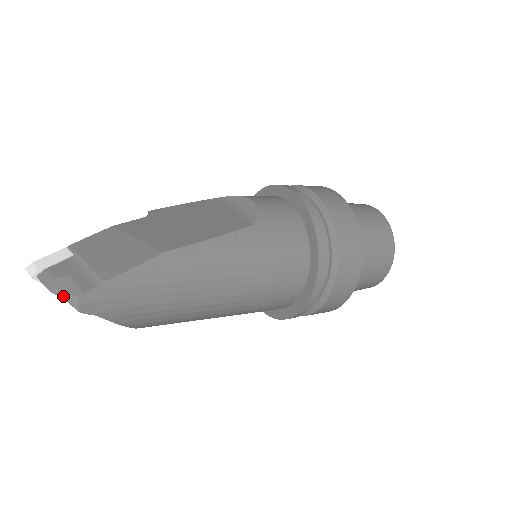
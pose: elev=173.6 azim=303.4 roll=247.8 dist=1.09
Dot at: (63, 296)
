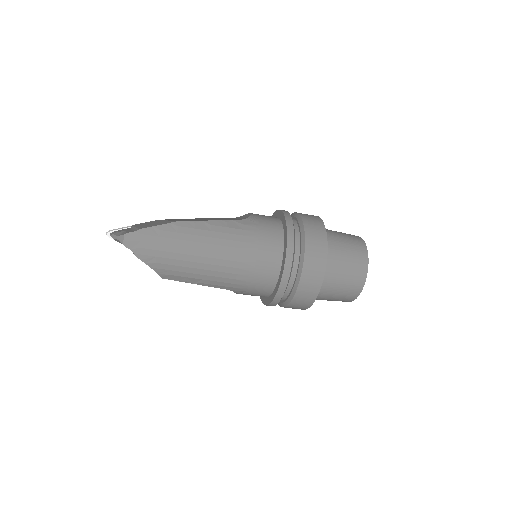
Dot at: (117, 238)
